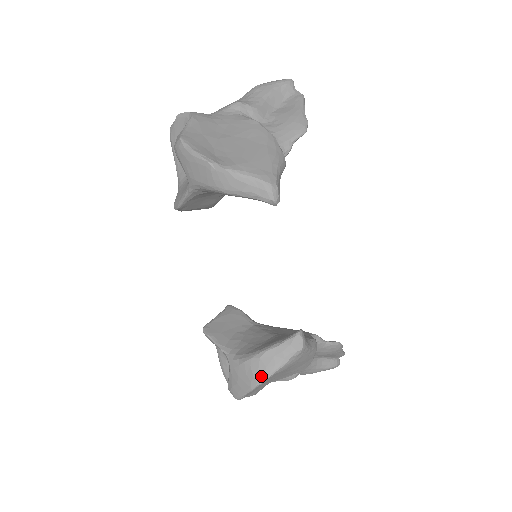
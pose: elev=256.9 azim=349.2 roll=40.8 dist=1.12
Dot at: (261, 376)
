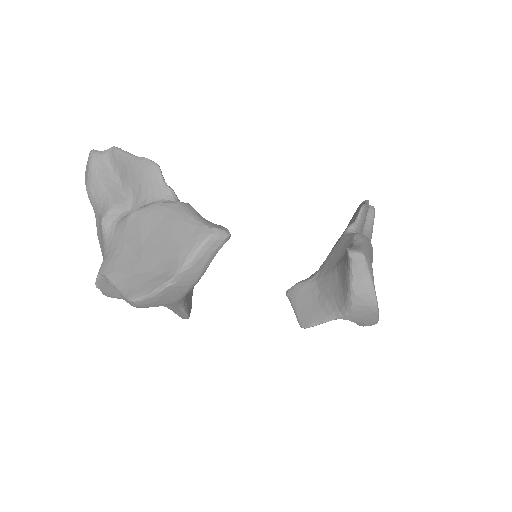
Dot at: (371, 300)
